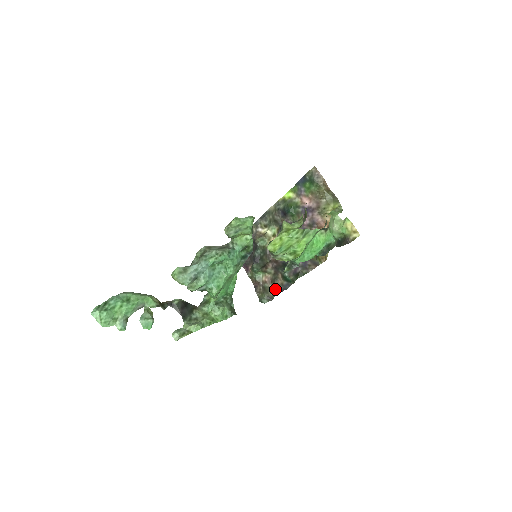
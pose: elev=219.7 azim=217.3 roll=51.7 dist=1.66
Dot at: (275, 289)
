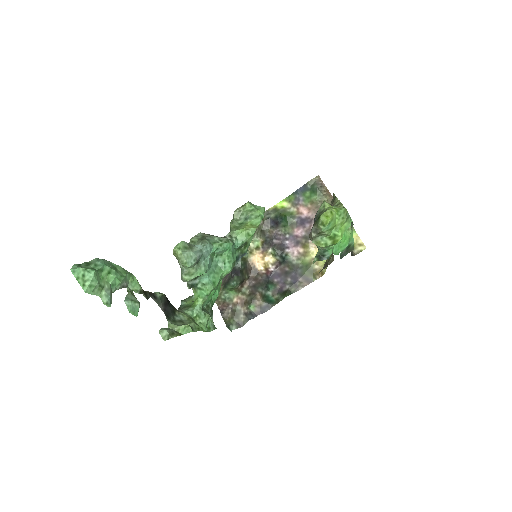
Dot at: (250, 312)
